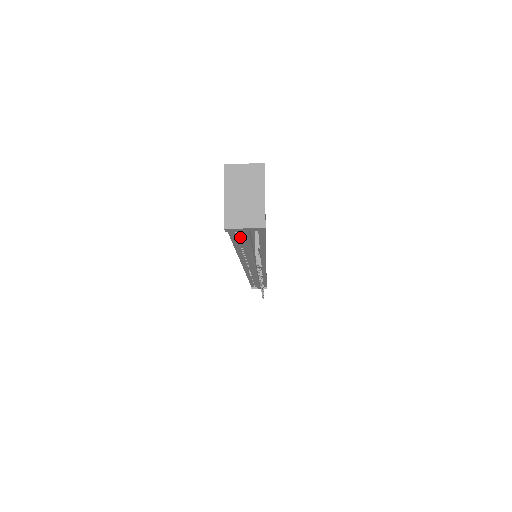
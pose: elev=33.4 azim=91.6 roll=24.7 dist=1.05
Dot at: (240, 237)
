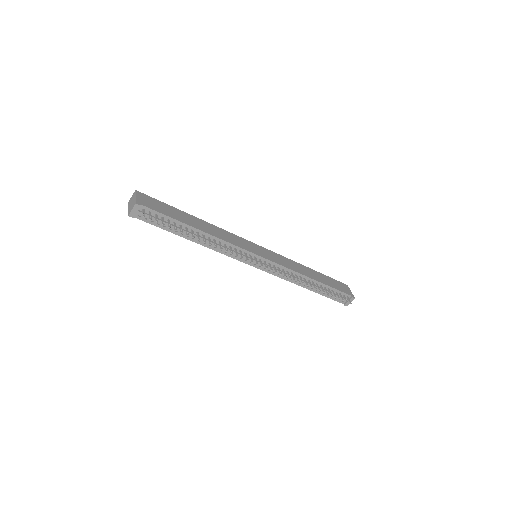
Dot at: (157, 223)
